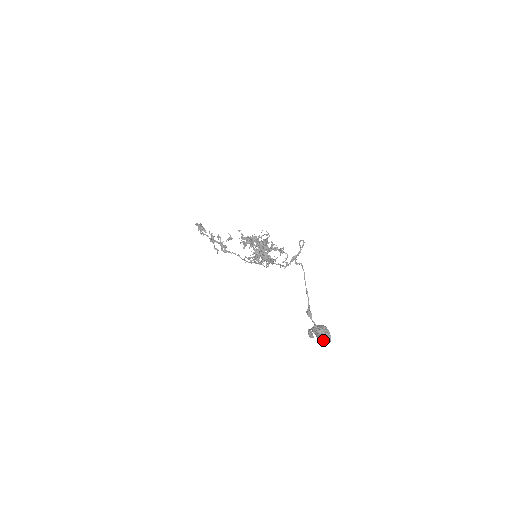
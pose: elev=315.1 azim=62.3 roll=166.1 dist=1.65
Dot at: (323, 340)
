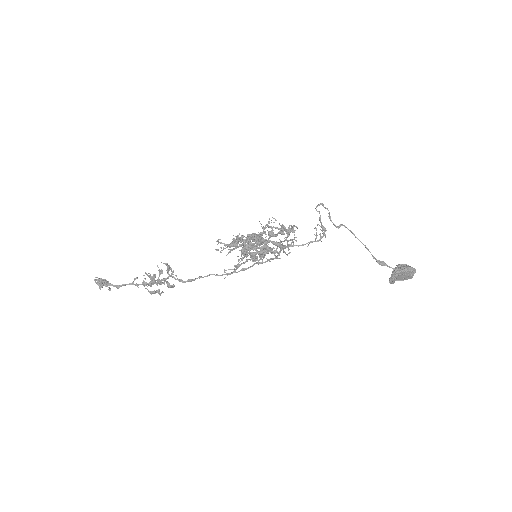
Dot at: (411, 275)
